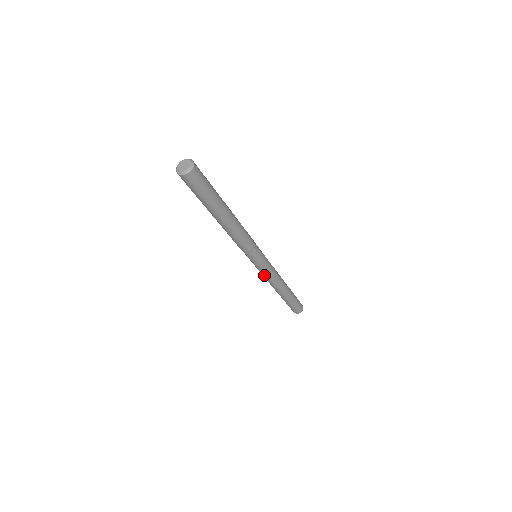
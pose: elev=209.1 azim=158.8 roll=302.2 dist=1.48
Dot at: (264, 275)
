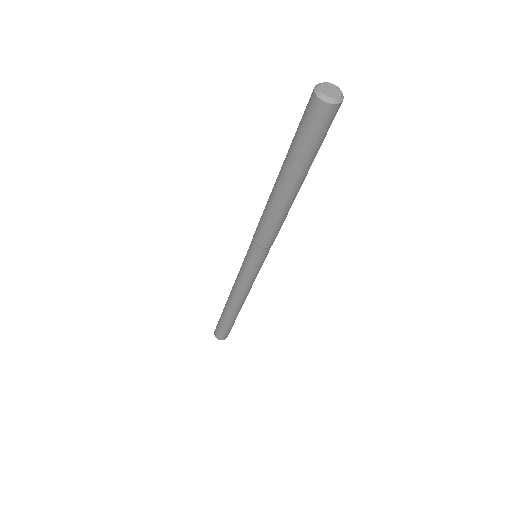
Dot at: (239, 279)
